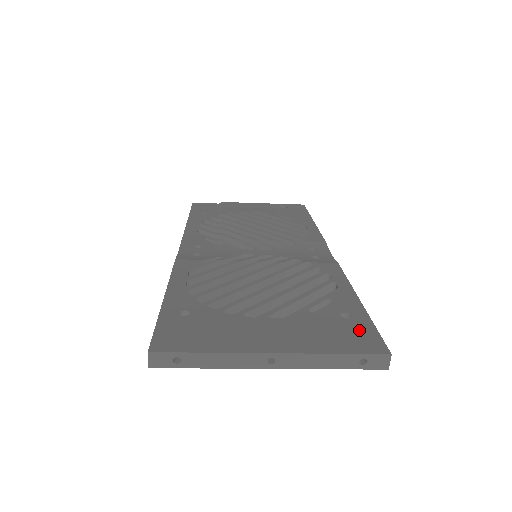
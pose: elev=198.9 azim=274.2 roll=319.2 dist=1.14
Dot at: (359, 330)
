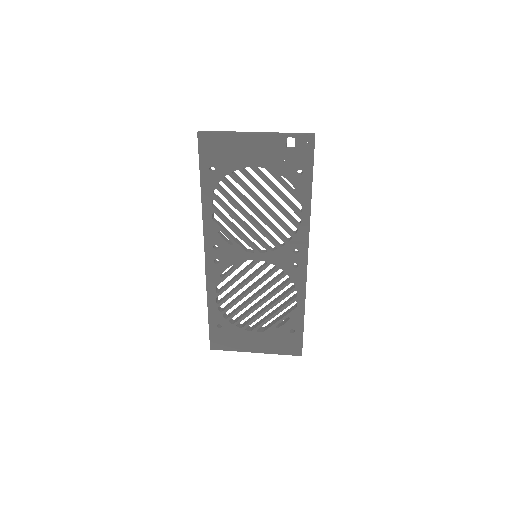
Dot at: (294, 342)
